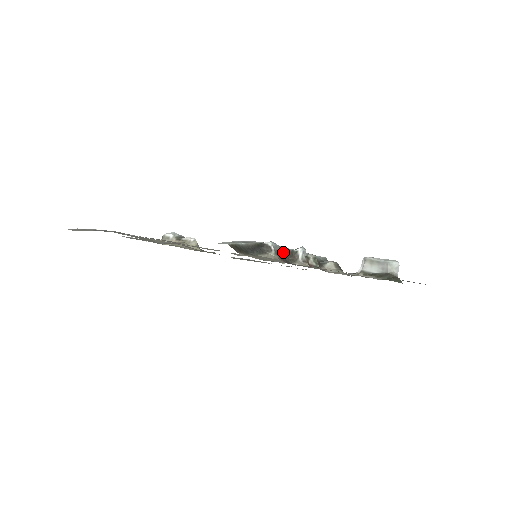
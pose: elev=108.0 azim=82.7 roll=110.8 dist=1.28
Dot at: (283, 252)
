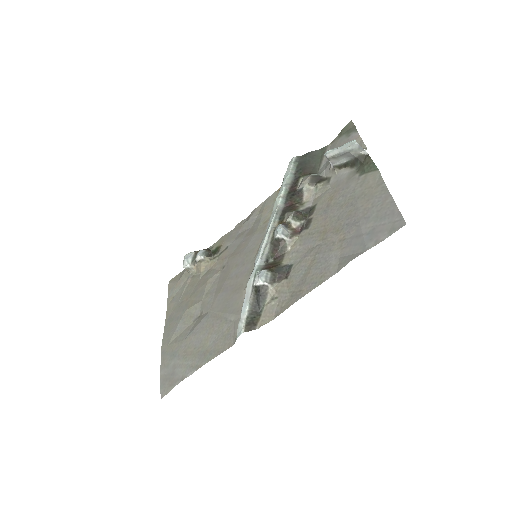
Dot at: (270, 248)
